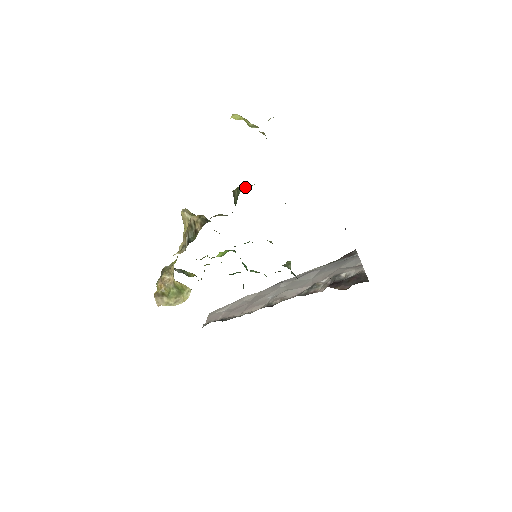
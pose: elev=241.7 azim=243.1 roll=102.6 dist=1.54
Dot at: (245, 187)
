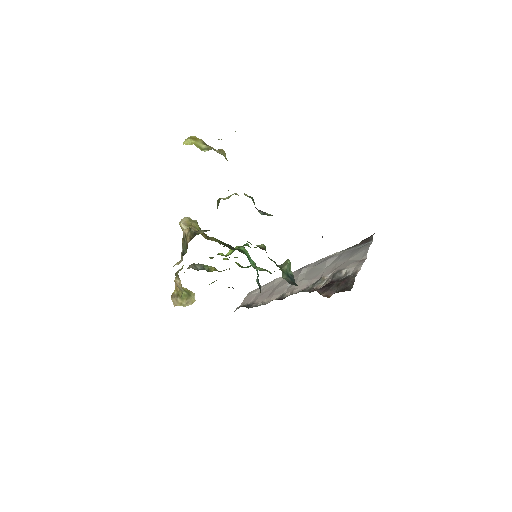
Dot at: (224, 199)
